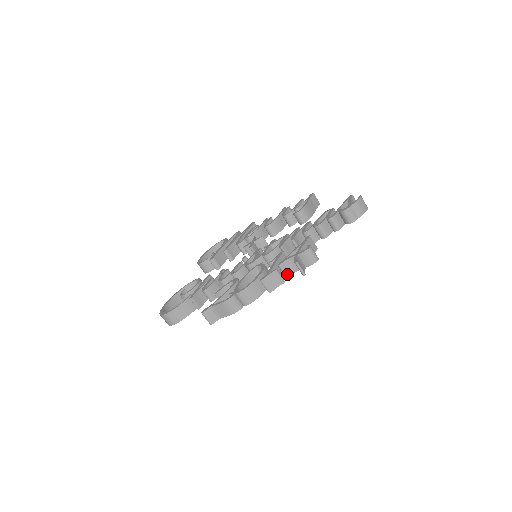
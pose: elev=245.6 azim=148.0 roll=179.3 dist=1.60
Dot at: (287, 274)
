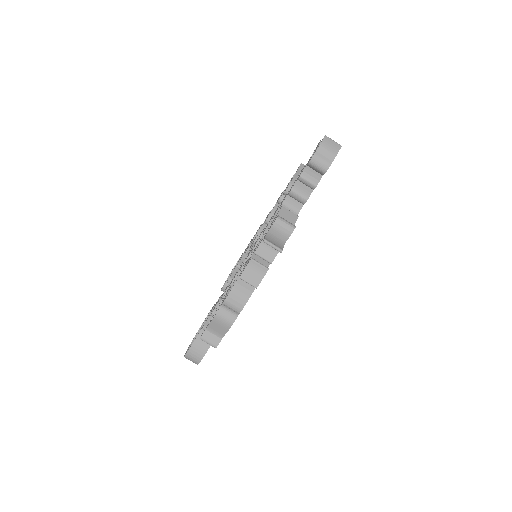
Dot at: (269, 259)
